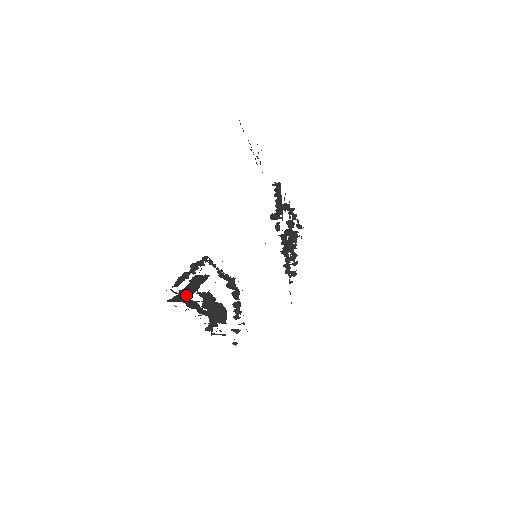
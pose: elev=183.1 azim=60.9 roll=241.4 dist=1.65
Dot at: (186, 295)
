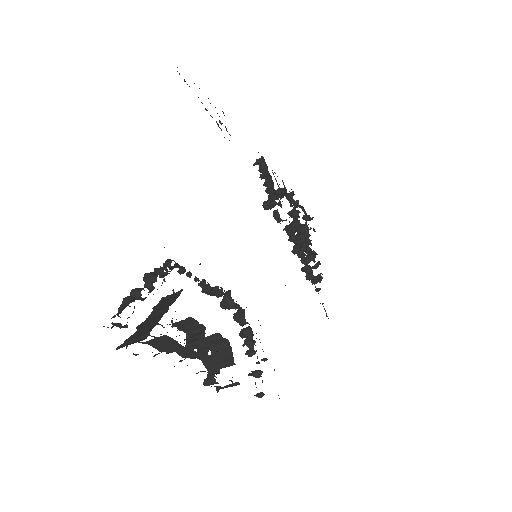
Dot at: (146, 329)
